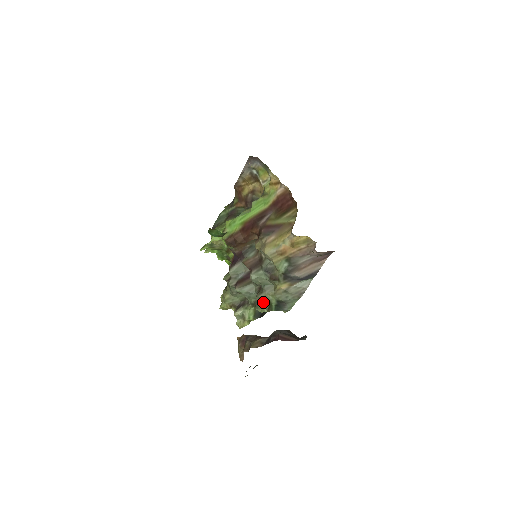
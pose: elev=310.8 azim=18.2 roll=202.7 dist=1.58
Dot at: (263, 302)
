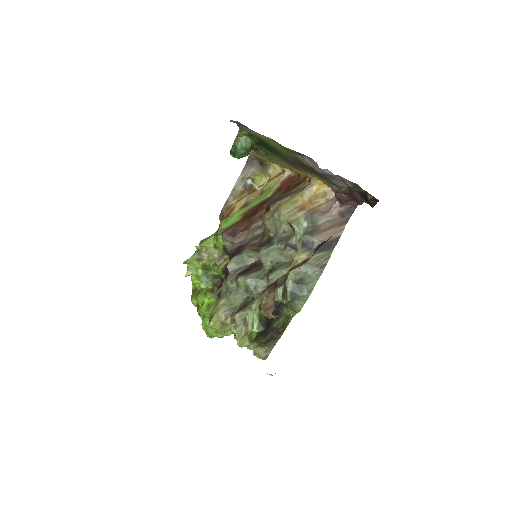
Dot at: occluded
